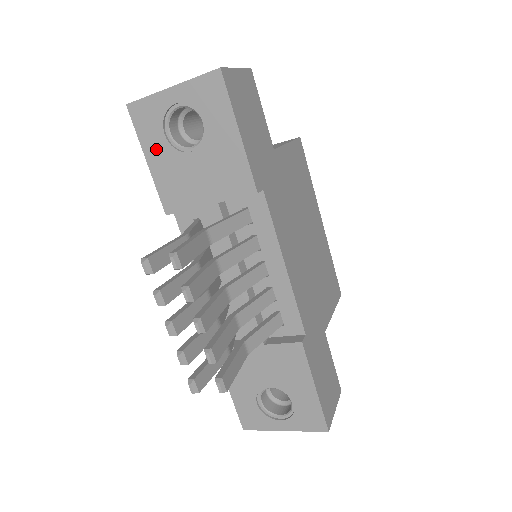
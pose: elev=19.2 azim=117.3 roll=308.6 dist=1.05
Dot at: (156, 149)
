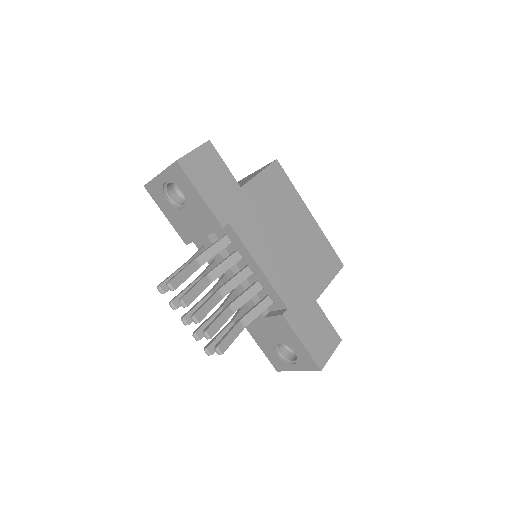
Dot at: (166, 209)
